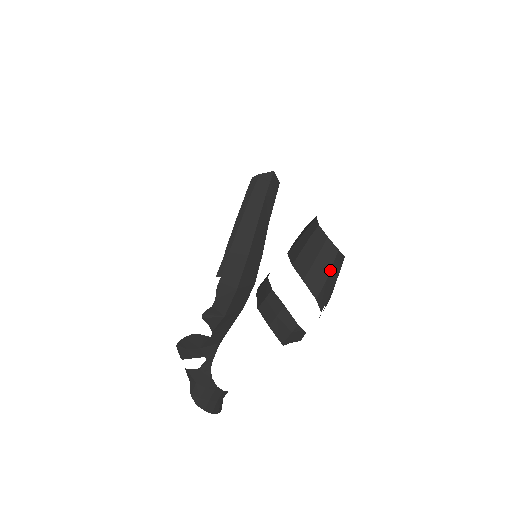
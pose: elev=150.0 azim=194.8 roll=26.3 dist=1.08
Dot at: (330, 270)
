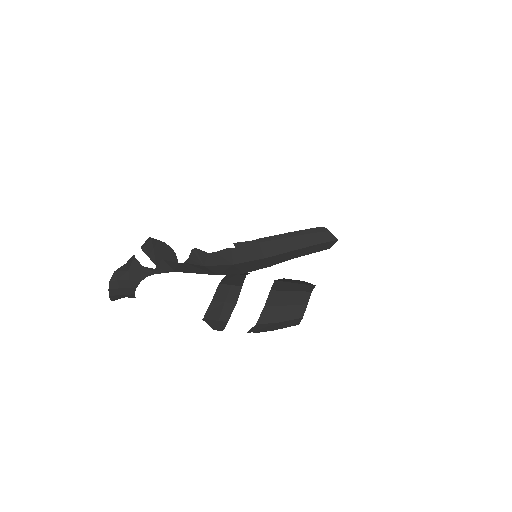
Dot at: (284, 321)
